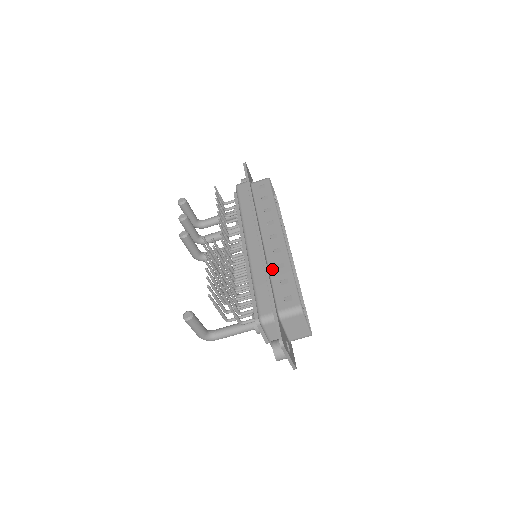
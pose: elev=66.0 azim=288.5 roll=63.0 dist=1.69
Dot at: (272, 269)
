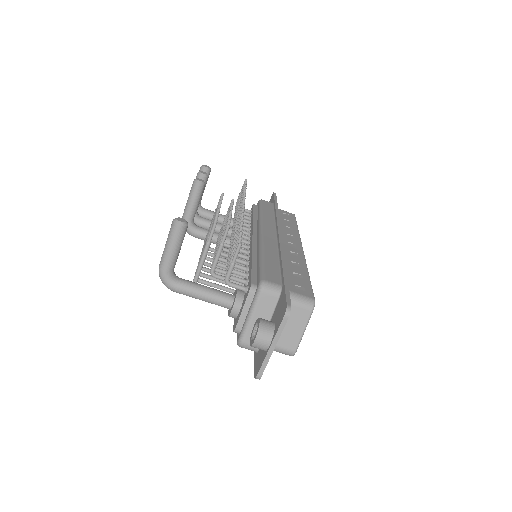
Dot at: (286, 260)
